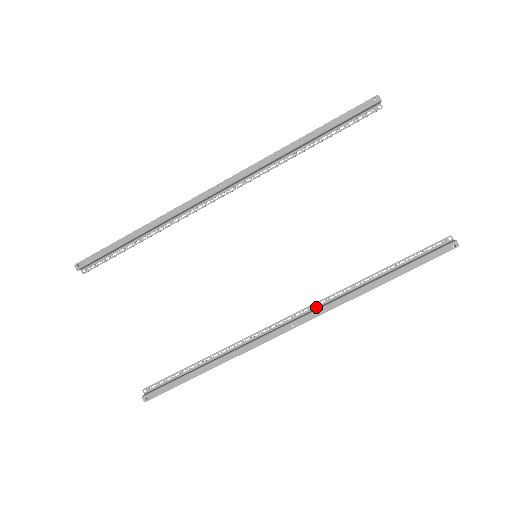
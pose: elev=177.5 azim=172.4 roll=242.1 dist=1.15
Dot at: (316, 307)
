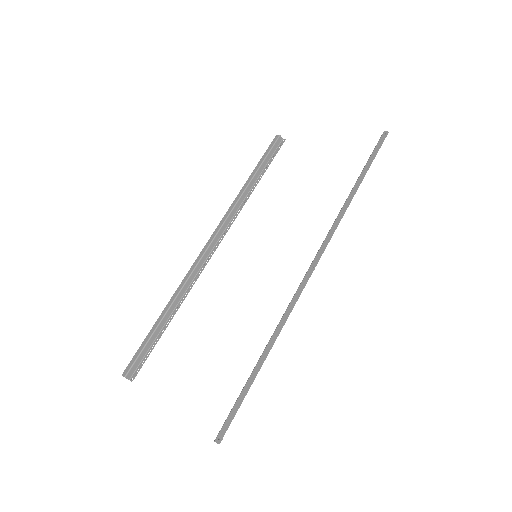
Dot at: occluded
